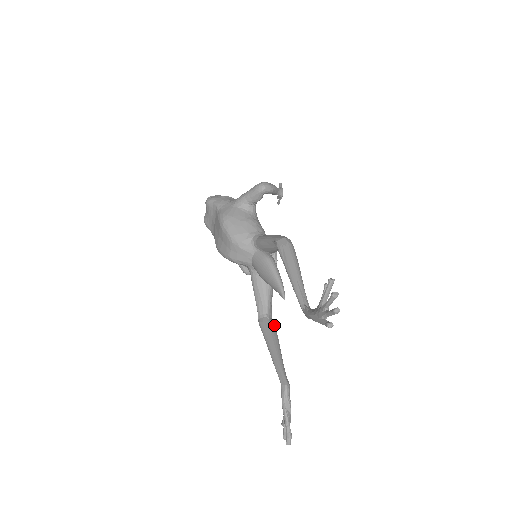
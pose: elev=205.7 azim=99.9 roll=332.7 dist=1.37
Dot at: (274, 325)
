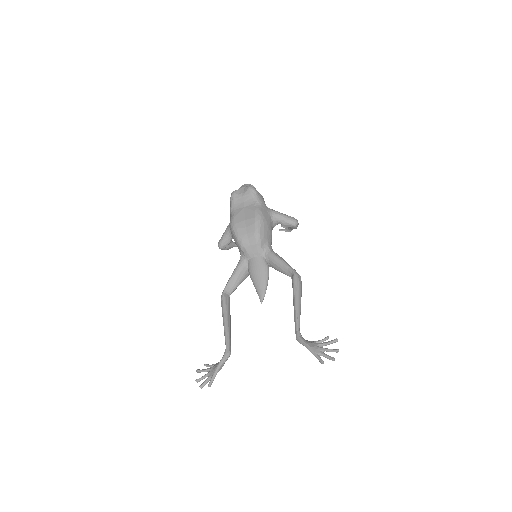
Dot at: occluded
